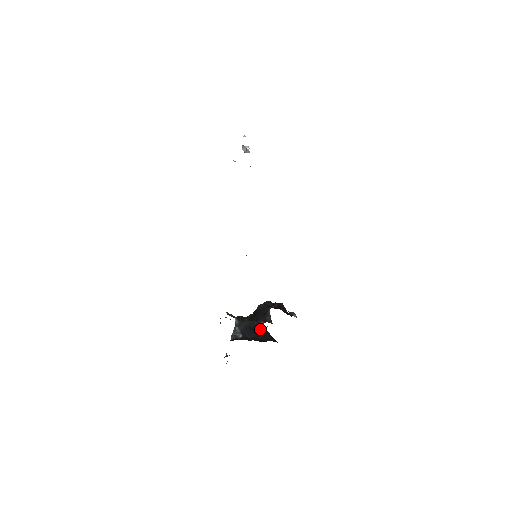
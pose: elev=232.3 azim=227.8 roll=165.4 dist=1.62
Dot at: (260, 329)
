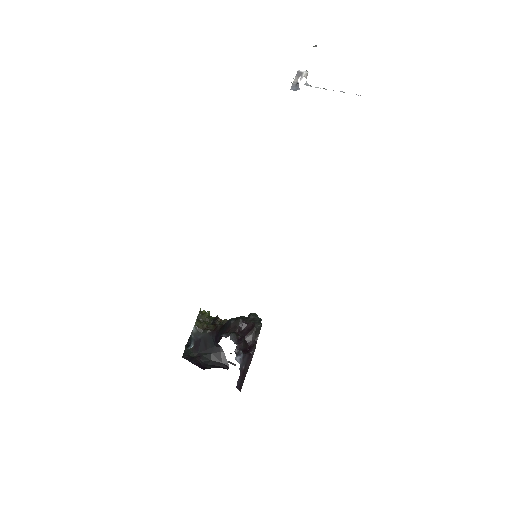
Dot at: (214, 347)
